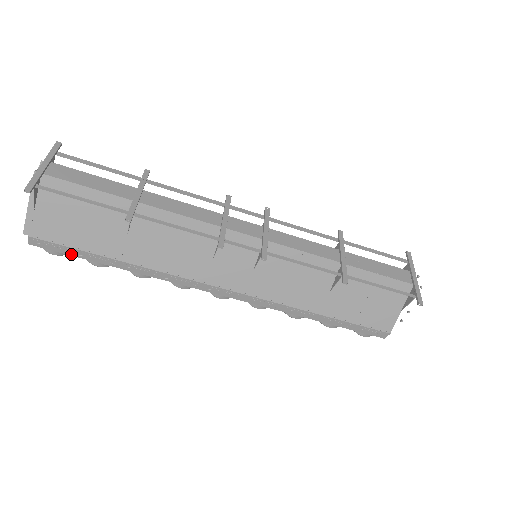
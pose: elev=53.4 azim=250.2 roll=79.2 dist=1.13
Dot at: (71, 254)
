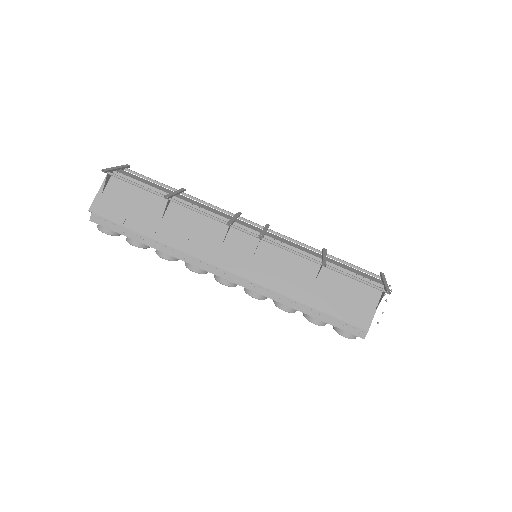
Dot at: (117, 231)
